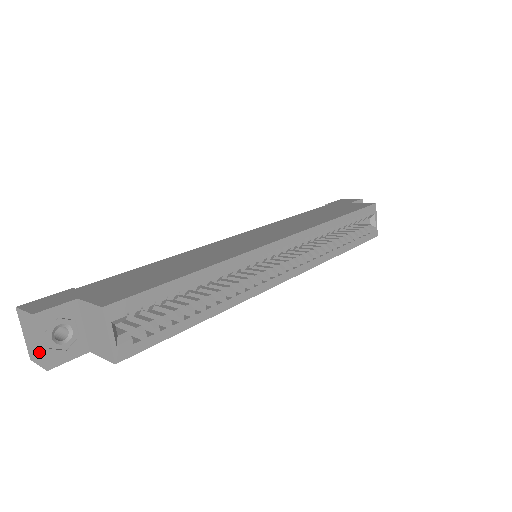
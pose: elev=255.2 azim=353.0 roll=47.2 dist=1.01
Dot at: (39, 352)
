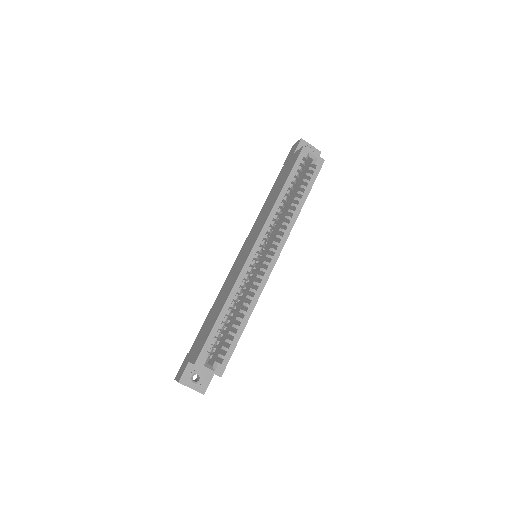
Dot at: occluded
